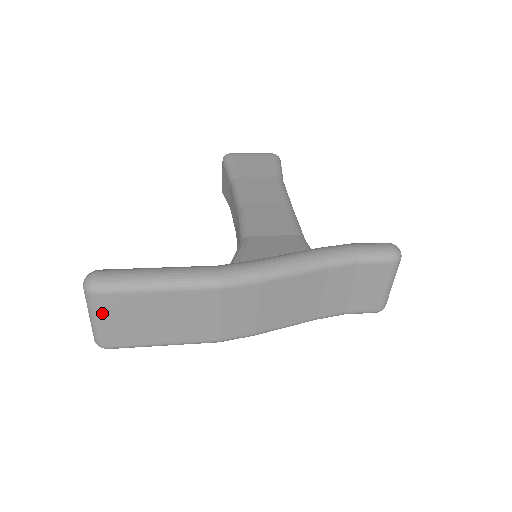
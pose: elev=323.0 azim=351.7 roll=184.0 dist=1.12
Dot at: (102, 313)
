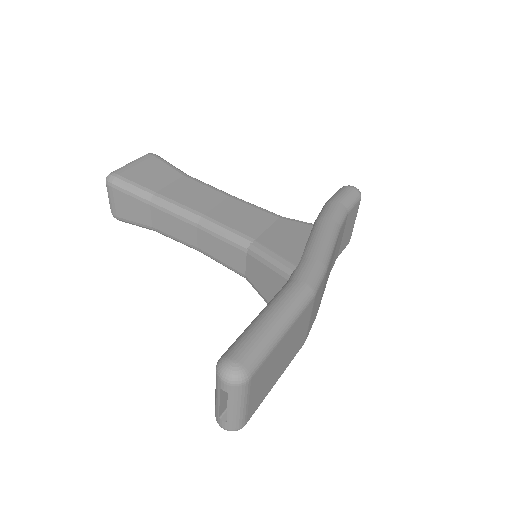
Dot at: (249, 394)
